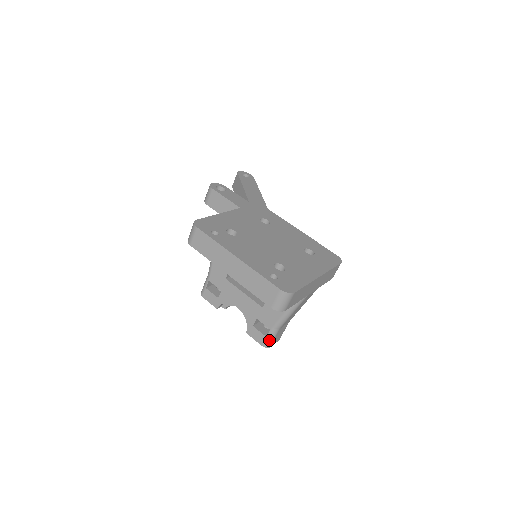
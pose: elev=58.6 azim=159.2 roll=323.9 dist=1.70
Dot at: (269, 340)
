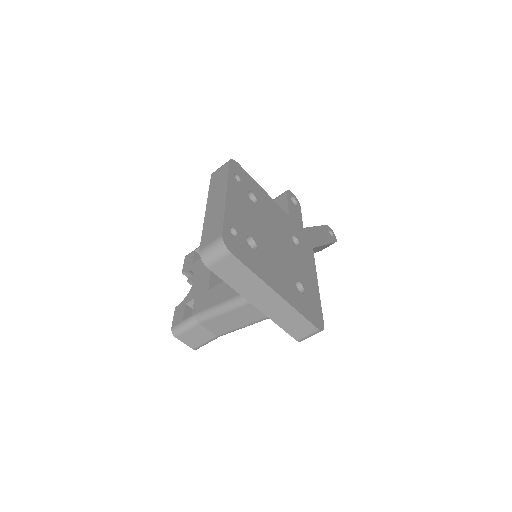
Dot at: (181, 326)
